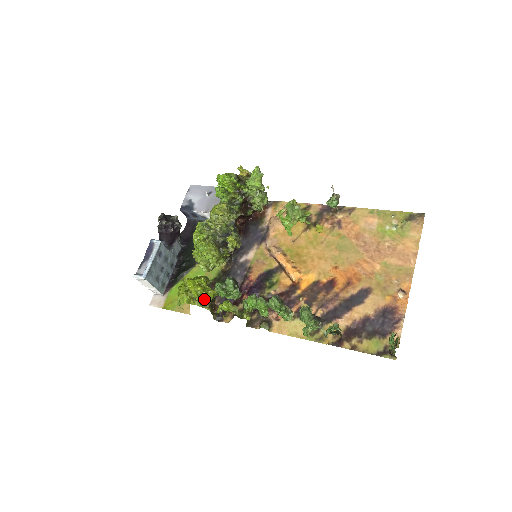
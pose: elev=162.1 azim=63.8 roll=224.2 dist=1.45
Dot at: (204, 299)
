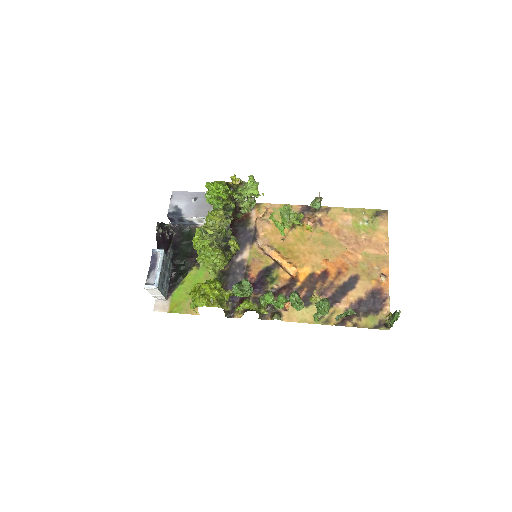
Dot at: (220, 300)
